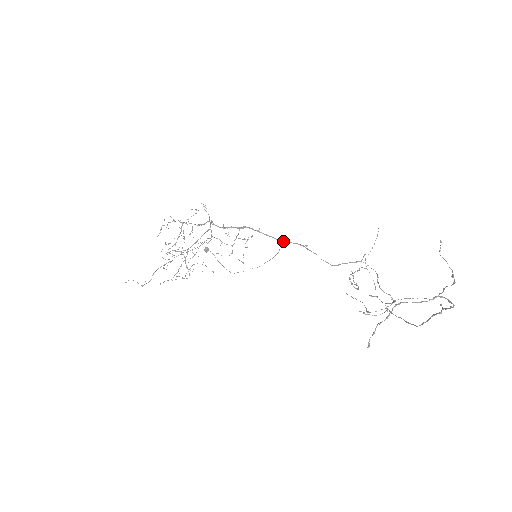
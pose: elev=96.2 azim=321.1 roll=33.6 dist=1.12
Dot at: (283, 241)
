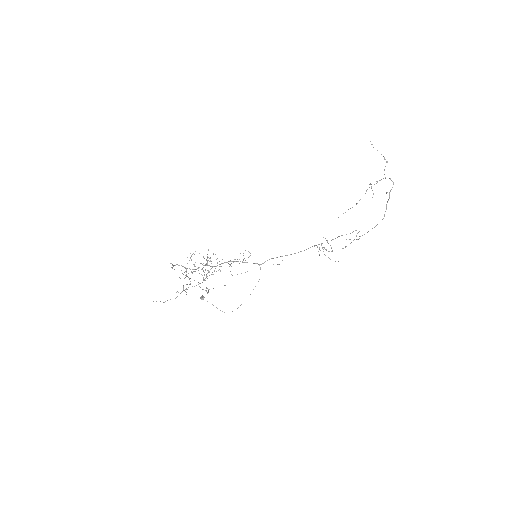
Dot at: (262, 263)
